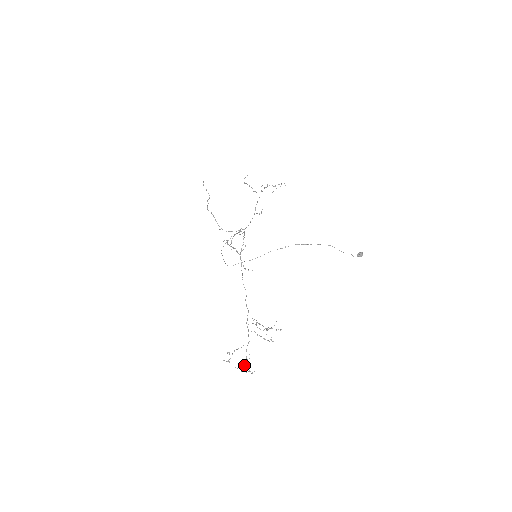
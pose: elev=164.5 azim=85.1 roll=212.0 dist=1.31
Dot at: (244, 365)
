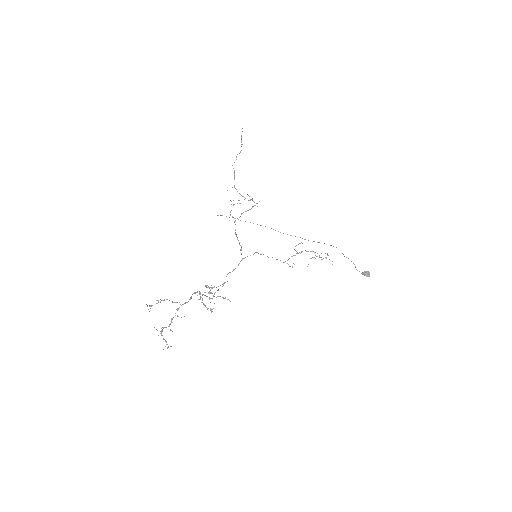
Dot at: (164, 327)
